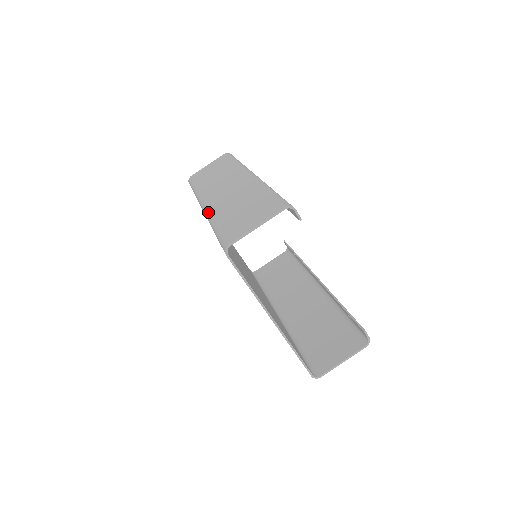
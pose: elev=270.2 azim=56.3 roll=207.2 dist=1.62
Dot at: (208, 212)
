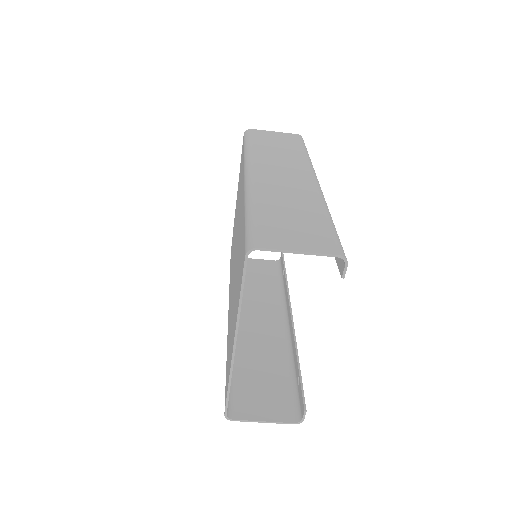
Dot at: (251, 186)
